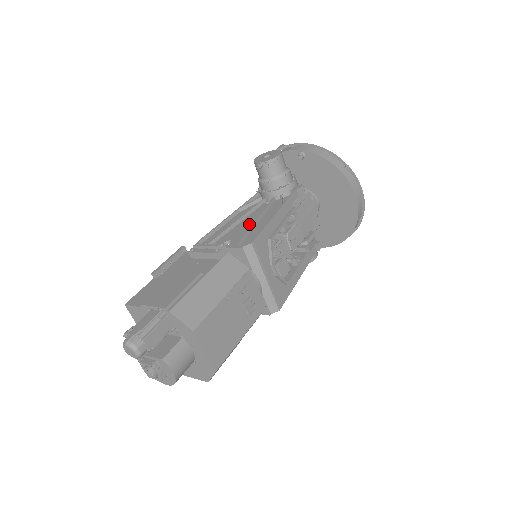
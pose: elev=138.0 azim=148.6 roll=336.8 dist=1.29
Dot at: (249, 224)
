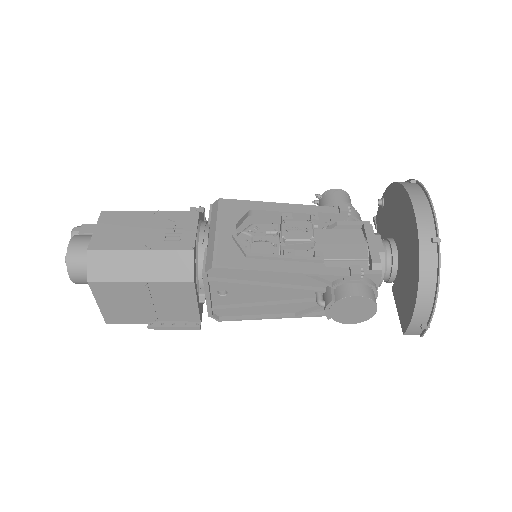
Dot at: occluded
